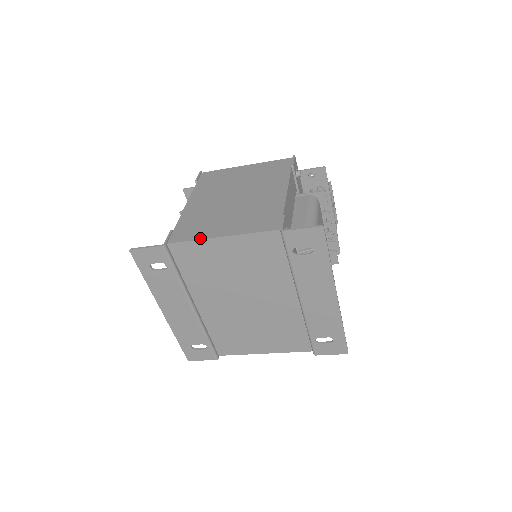
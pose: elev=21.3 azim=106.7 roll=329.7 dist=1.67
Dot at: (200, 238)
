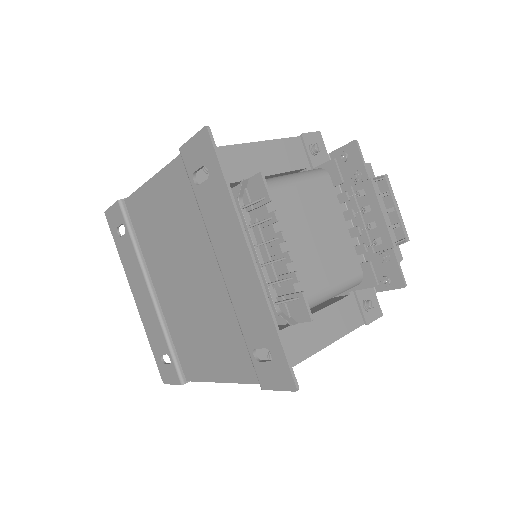
Dot at: (141, 187)
